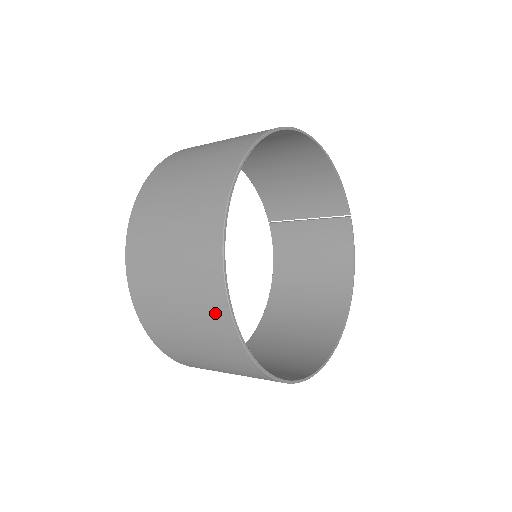
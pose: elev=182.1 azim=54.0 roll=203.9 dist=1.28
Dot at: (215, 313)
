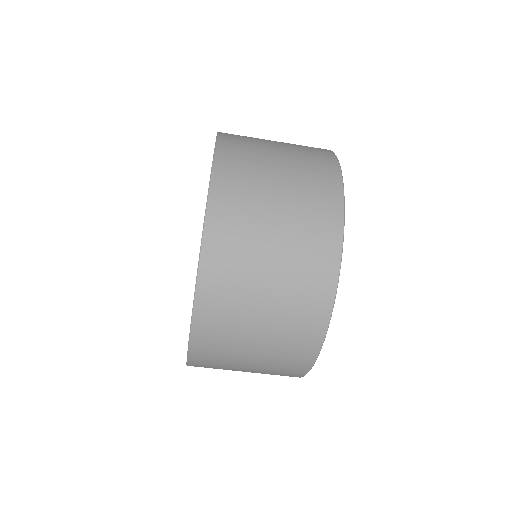
Dot at: (326, 190)
